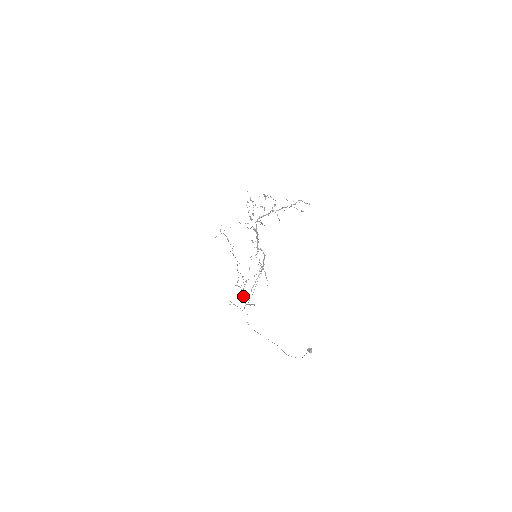
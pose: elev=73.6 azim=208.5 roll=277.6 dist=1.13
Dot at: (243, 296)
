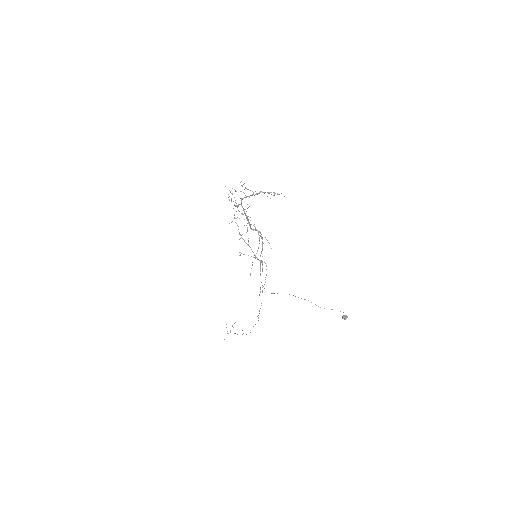
Dot at: occluded
